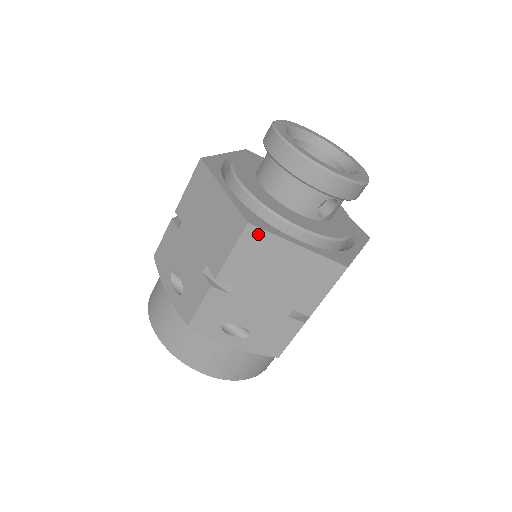
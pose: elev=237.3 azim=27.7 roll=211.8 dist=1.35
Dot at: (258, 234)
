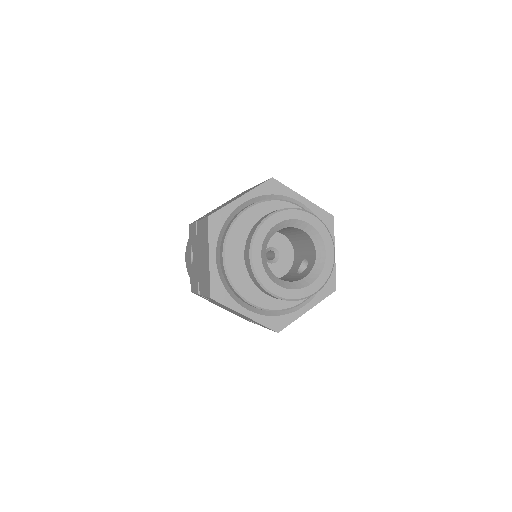
Dot at: (284, 327)
